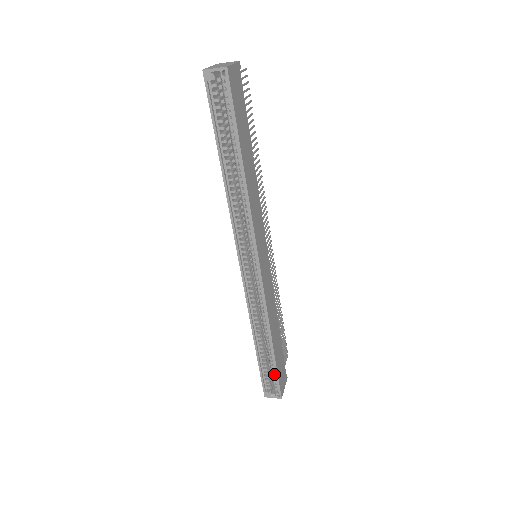
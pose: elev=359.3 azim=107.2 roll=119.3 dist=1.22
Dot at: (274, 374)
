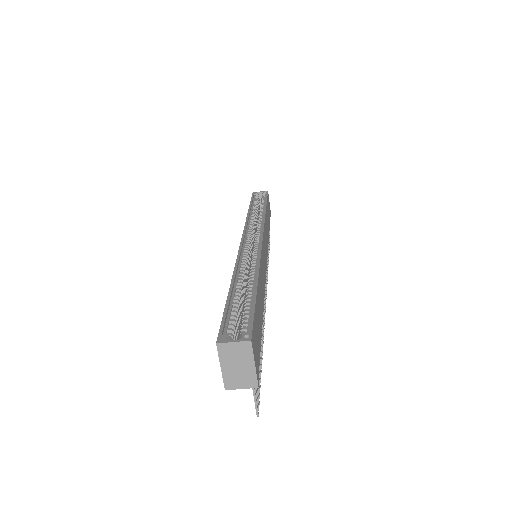
Dot at: (247, 314)
